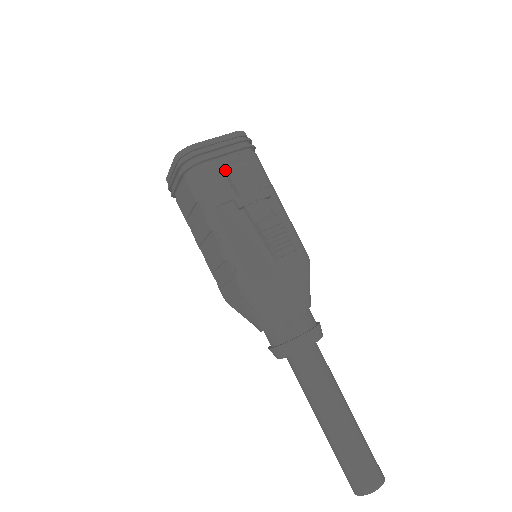
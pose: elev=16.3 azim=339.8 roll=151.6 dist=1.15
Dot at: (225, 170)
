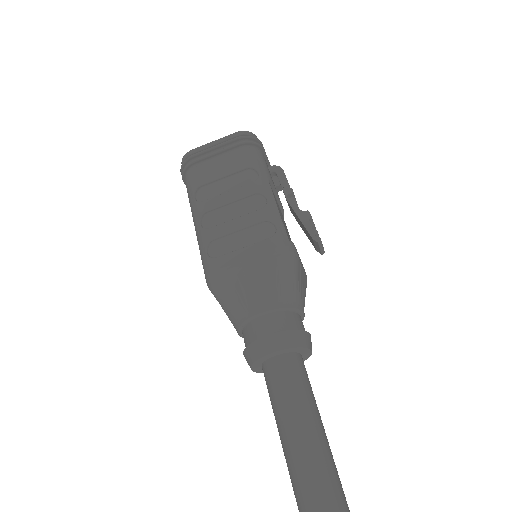
Dot at: (279, 168)
